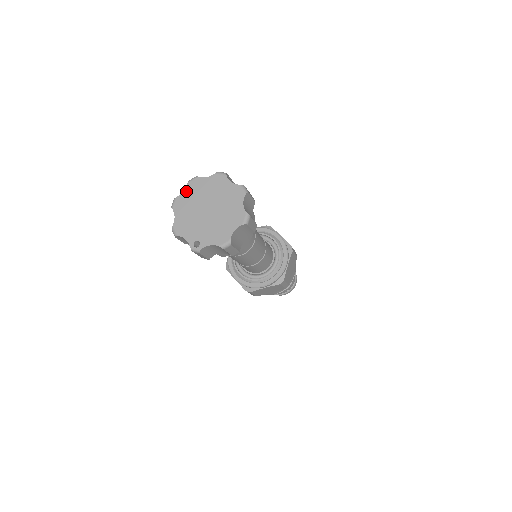
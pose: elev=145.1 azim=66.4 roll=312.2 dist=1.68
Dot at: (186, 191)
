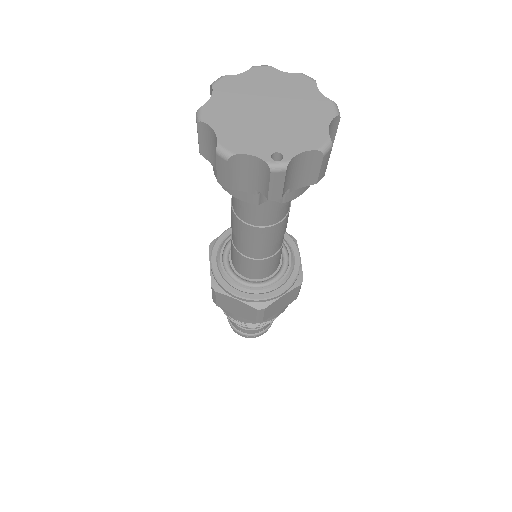
Dot at: (215, 95)
